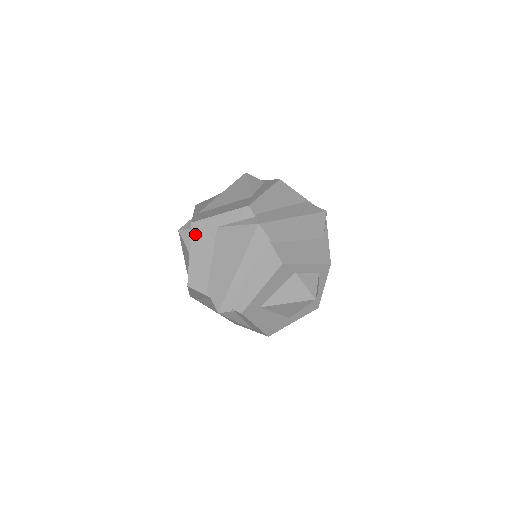
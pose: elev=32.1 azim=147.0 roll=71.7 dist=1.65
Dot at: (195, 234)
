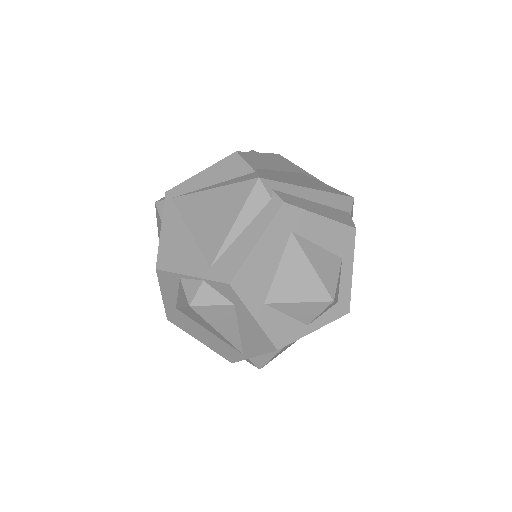
Dot at: (277, 157)
